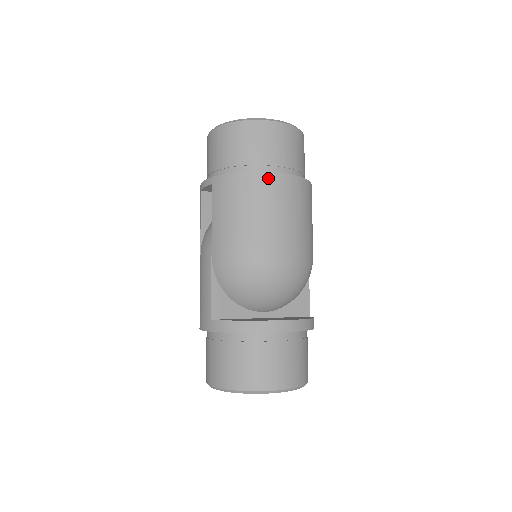
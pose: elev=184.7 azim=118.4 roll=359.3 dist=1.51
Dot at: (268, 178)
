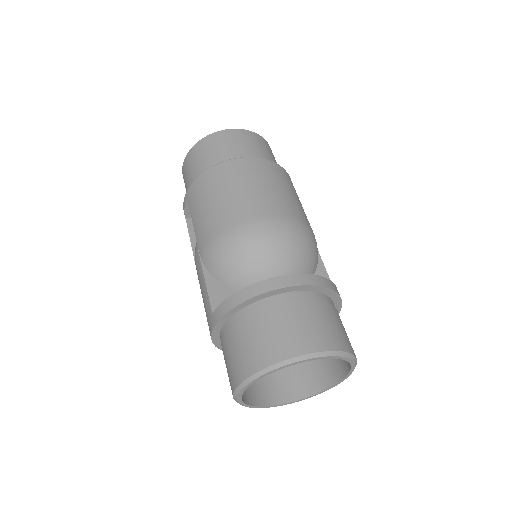
Dot at: (231, 164)
